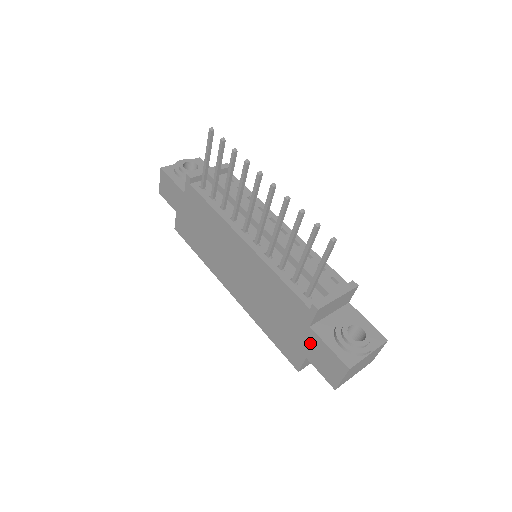
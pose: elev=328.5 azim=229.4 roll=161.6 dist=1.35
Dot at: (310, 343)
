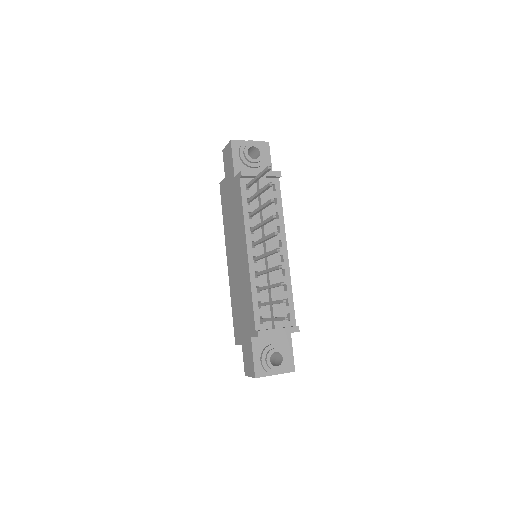
Dot at: (247, 343)
